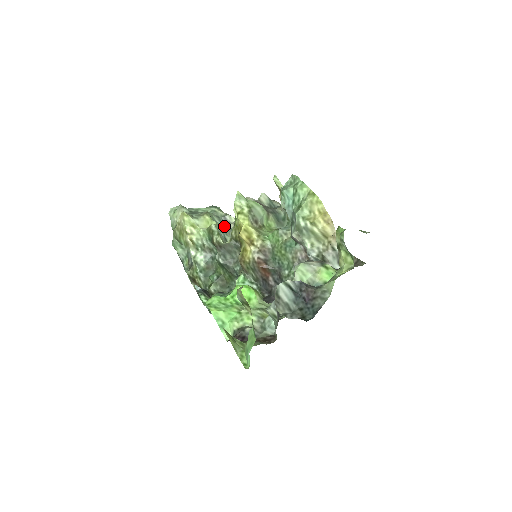
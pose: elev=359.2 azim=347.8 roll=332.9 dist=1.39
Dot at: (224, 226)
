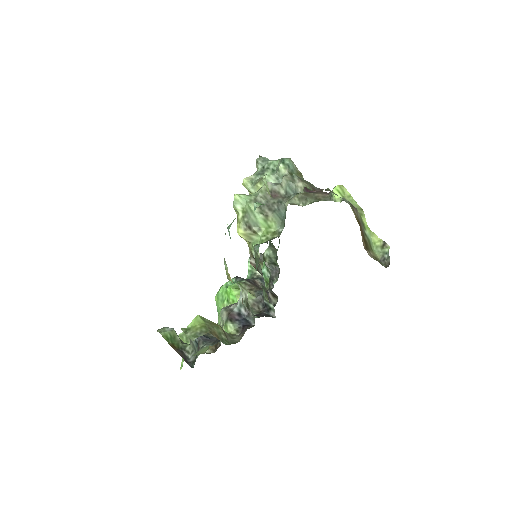
Dot at: occluded
